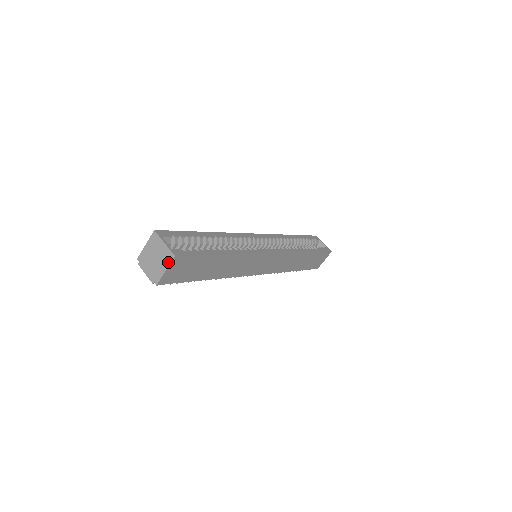
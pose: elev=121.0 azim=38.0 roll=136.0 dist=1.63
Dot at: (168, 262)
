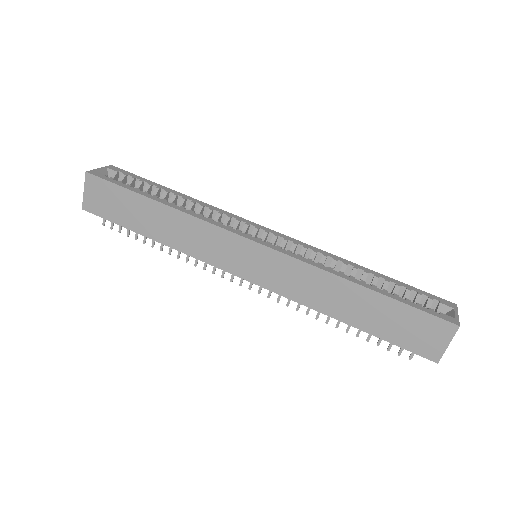
Dot at: (87, 181)
